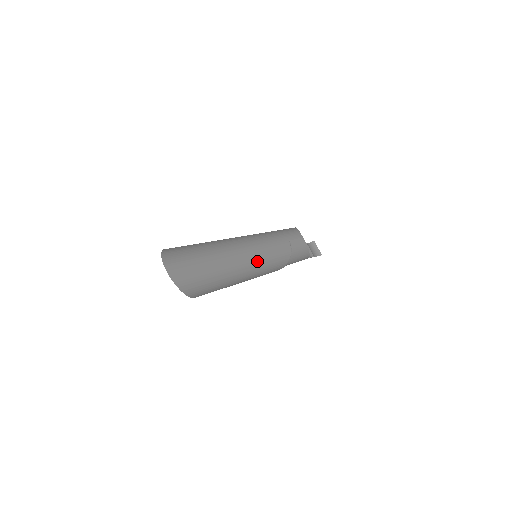
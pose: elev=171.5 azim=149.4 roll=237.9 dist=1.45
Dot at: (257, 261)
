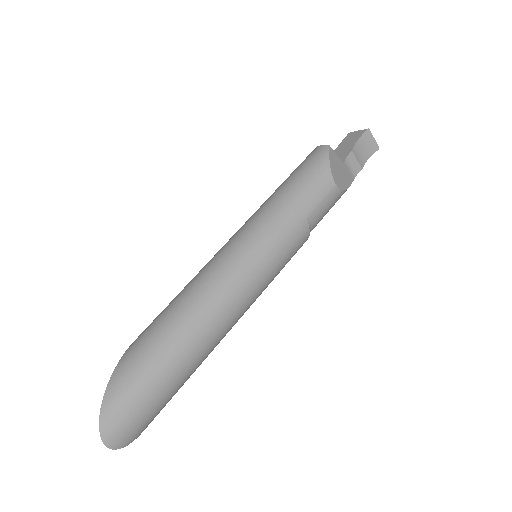
Dot at: (248, 303)
